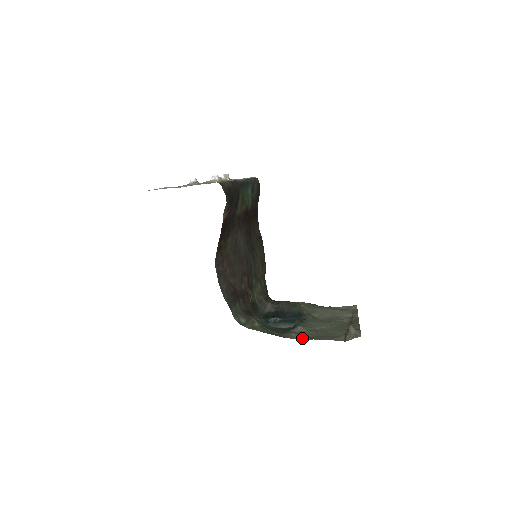
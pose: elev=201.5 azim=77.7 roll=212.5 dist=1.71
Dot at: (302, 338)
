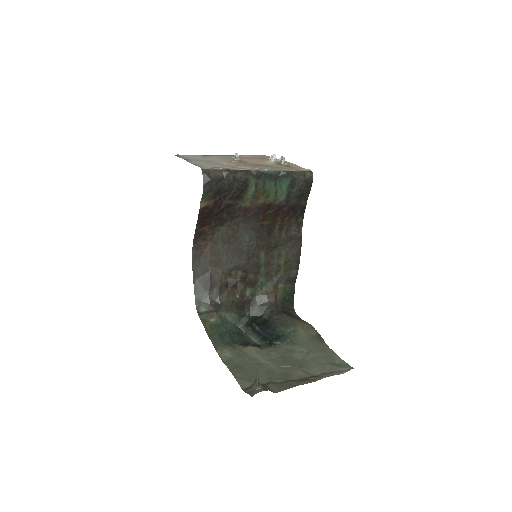
Dot at: (226, 358)
